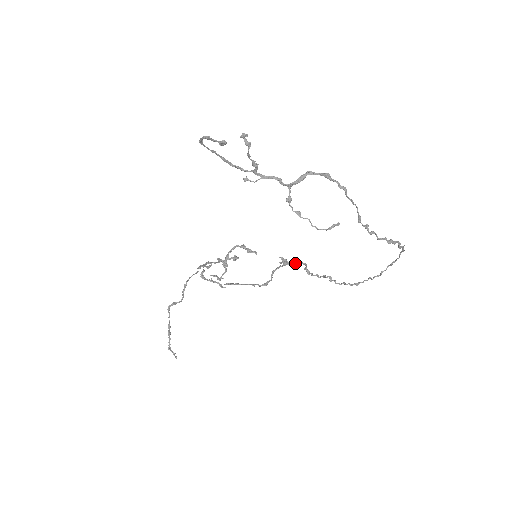
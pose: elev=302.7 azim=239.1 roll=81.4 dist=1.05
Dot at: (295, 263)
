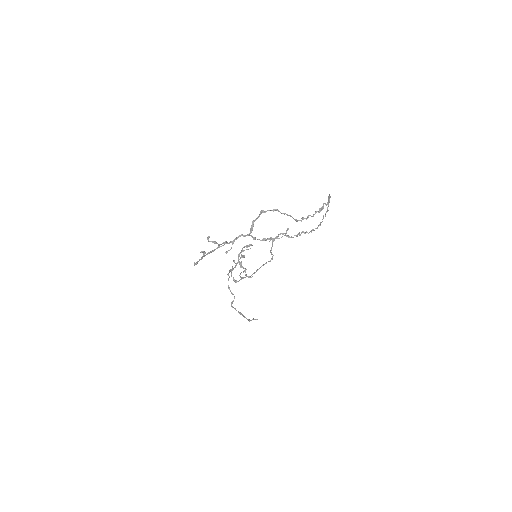
Dot at: occluded
